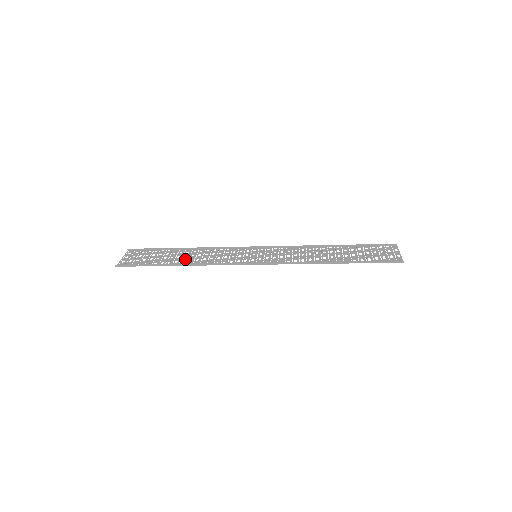
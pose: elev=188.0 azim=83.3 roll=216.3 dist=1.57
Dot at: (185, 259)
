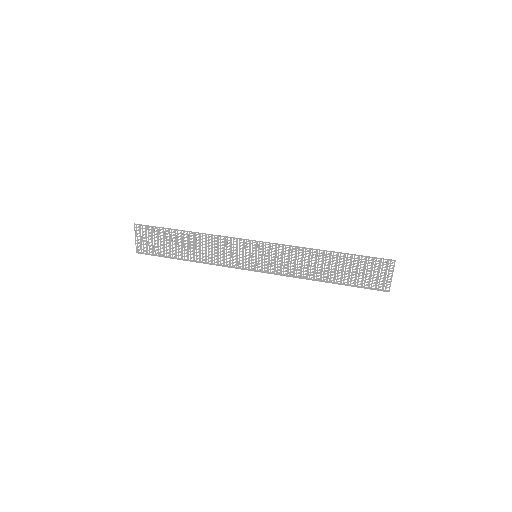
Dot at: (192, 251)
